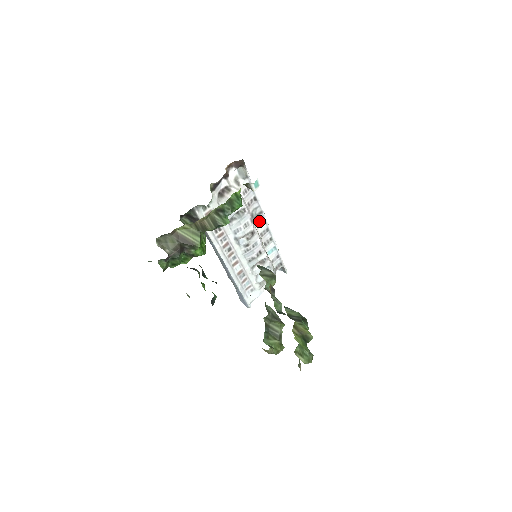
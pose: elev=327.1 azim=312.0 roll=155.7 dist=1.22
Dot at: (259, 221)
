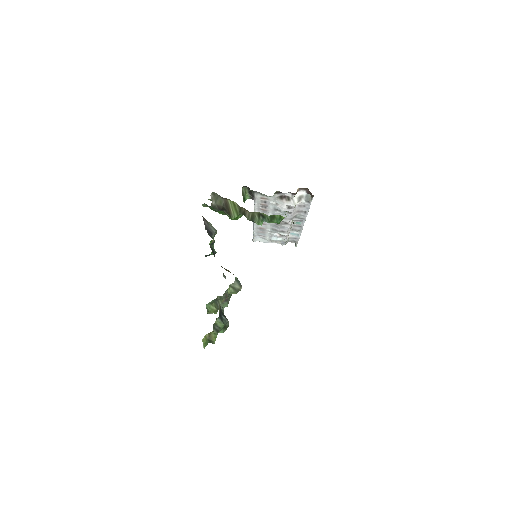
Dot at: (298, 220)
